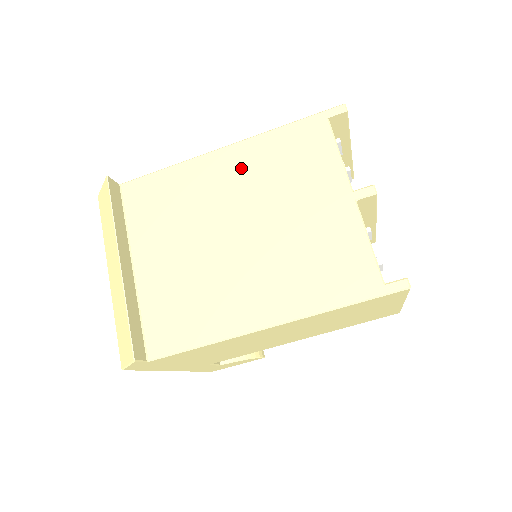
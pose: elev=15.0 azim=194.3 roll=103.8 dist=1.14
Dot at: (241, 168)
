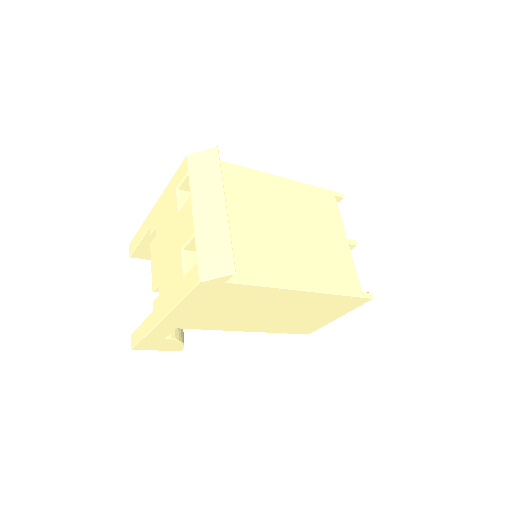
Dot at: (291, 194)
